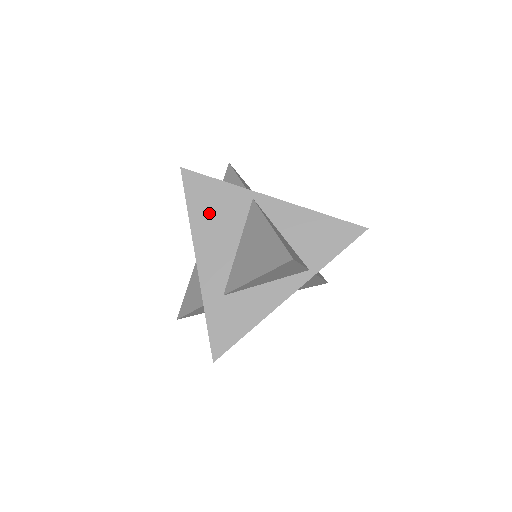
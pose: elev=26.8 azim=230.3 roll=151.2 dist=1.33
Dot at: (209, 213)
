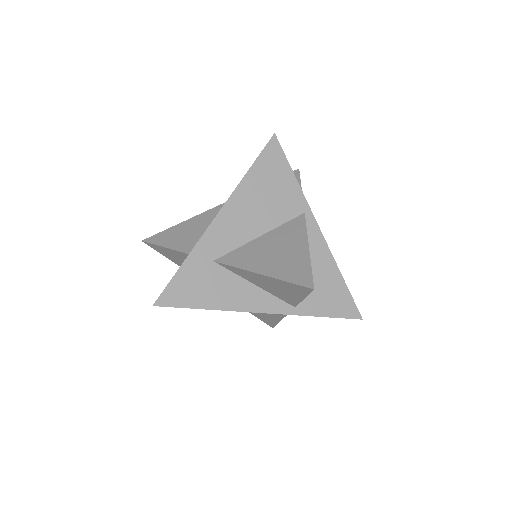
Dot at: (263, 188)
